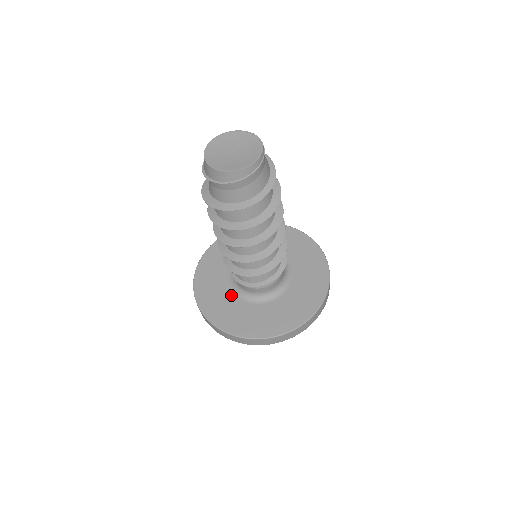
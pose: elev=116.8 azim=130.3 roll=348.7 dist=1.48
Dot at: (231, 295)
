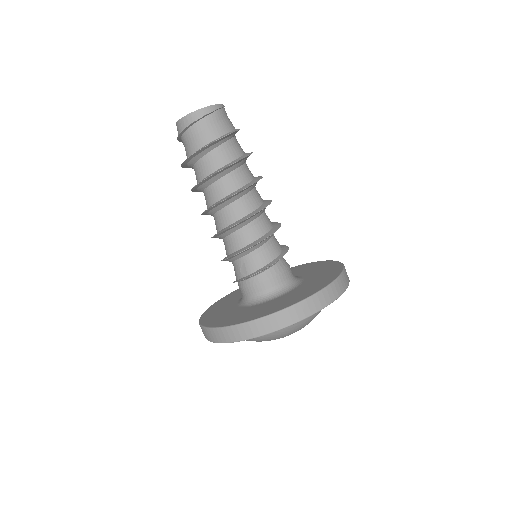
Dot at: (236, 308)
